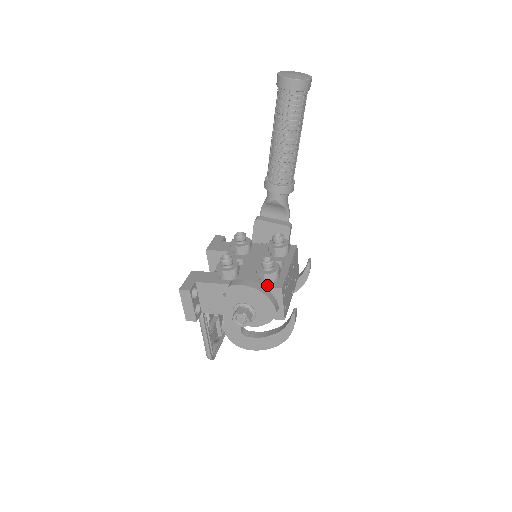
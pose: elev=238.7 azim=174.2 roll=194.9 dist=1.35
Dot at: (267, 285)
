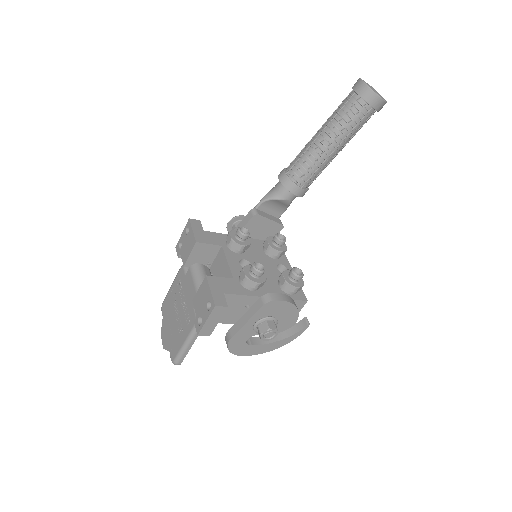
Dot at: (294, 297)
